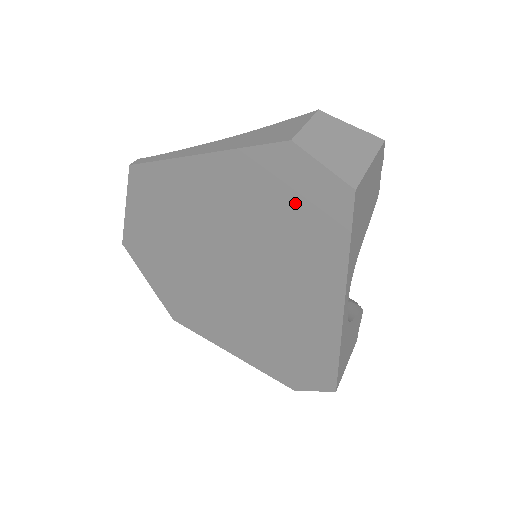
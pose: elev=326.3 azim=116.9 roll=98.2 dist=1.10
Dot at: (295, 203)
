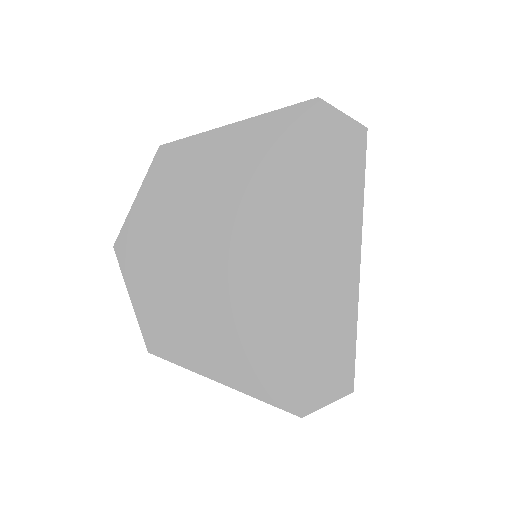
Dot at: (318, 150)
